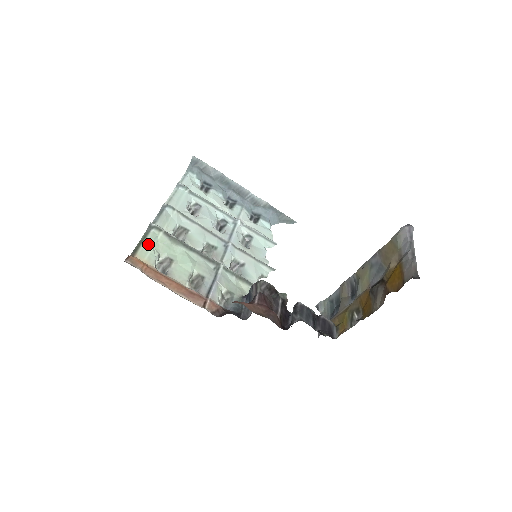
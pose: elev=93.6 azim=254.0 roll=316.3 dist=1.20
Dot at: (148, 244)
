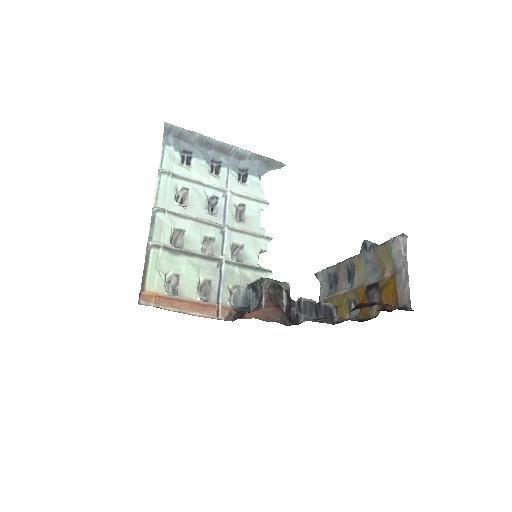
Dot at: (153, 270)
